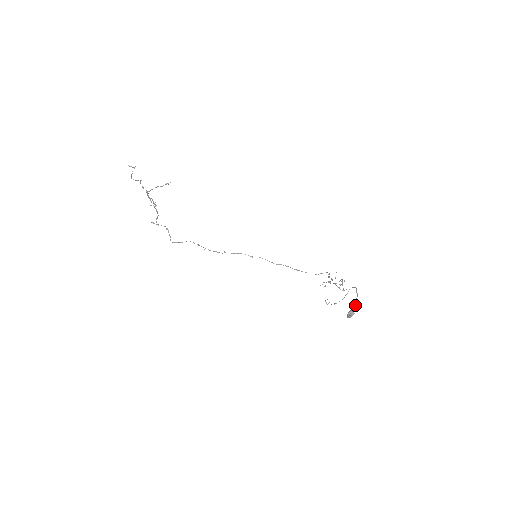
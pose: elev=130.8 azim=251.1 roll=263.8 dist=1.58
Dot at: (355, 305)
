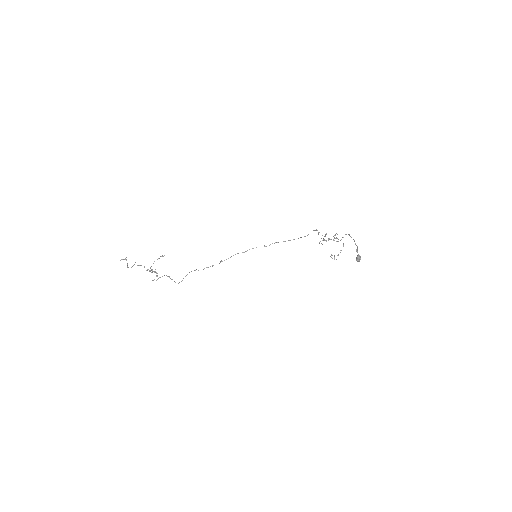
Dot at: (357, 250)
